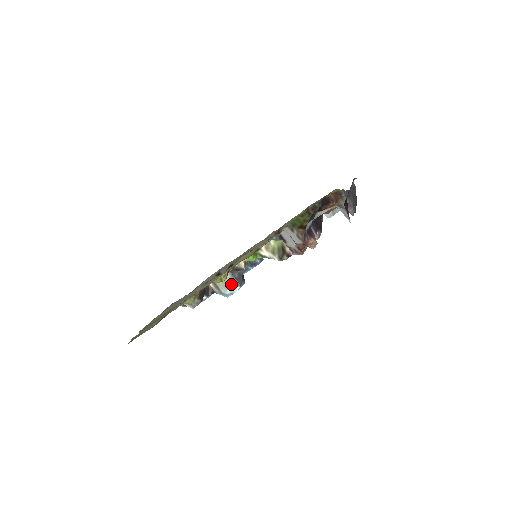
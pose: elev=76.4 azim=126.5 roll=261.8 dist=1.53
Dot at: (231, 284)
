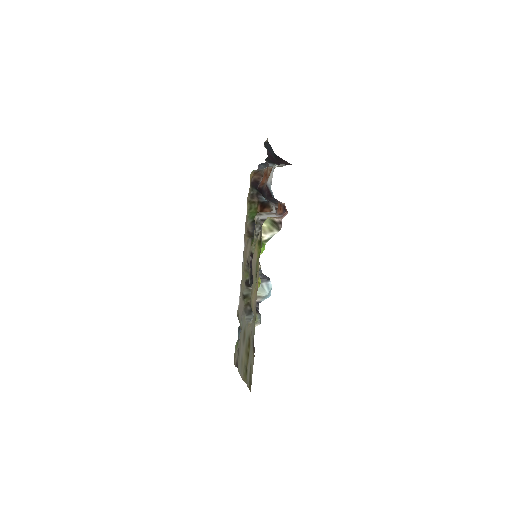
Dot at: (264, 285)
